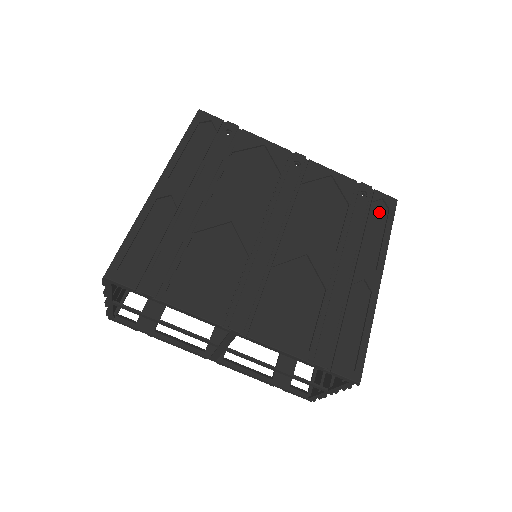
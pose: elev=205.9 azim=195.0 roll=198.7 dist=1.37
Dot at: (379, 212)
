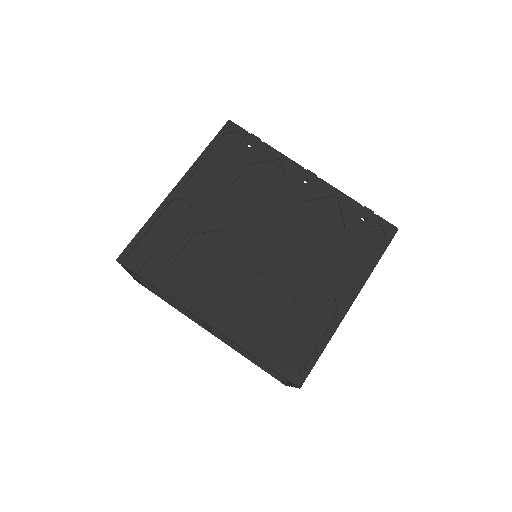
Dot at: (374, 238)
